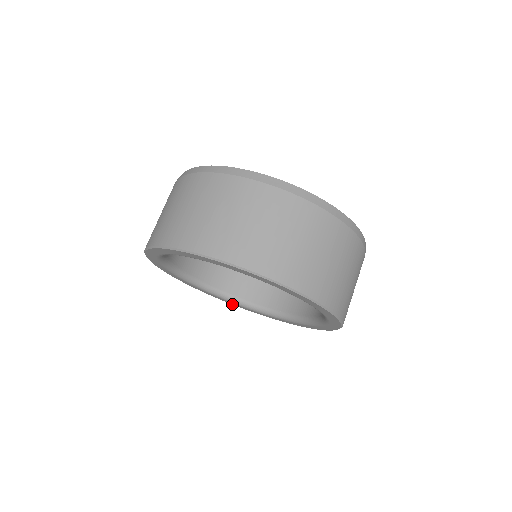
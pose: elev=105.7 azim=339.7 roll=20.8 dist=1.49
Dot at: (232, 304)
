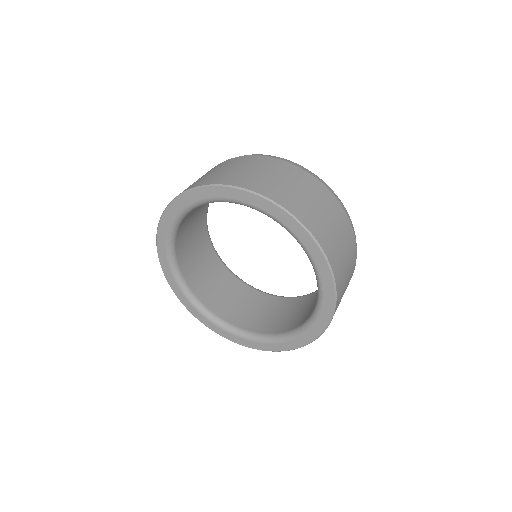
Dot at: (169, 283)
